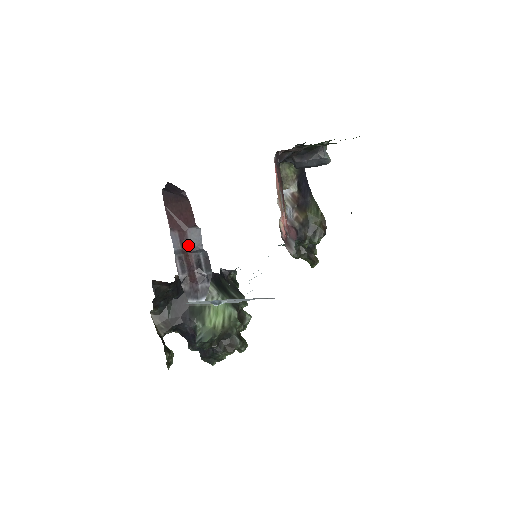
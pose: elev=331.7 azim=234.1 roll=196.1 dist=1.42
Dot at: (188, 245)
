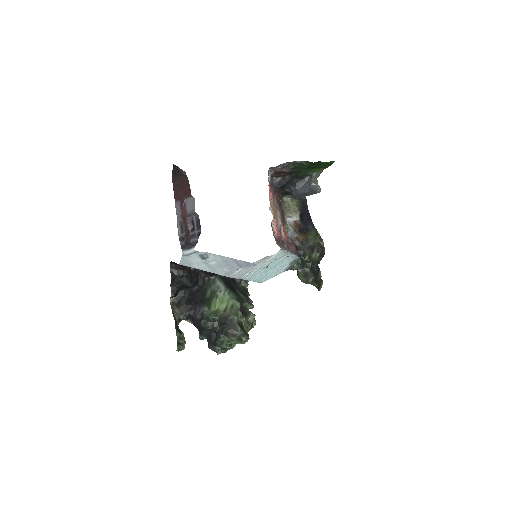
Dot at: (186, 211)
